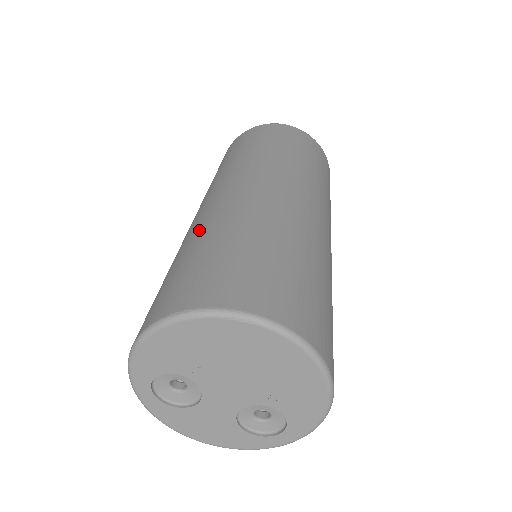
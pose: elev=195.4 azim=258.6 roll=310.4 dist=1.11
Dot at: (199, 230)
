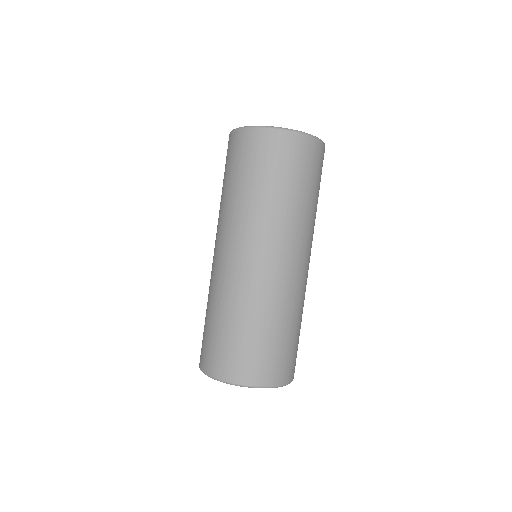
Dot at: (264, 307)
